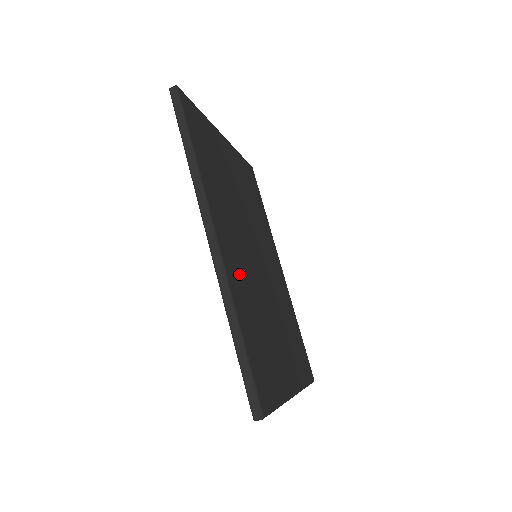
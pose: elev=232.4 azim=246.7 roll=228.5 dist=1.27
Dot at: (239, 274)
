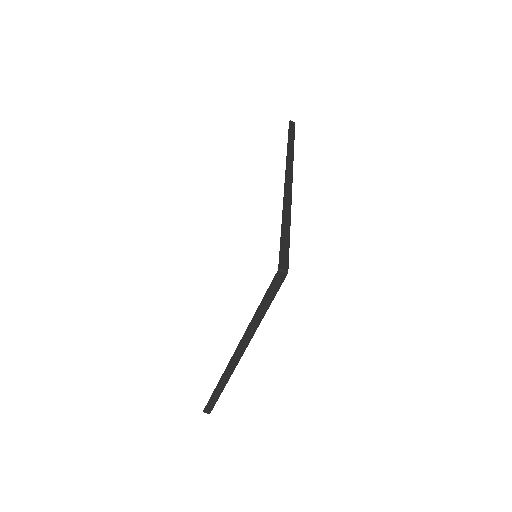
Dot at: occluded
